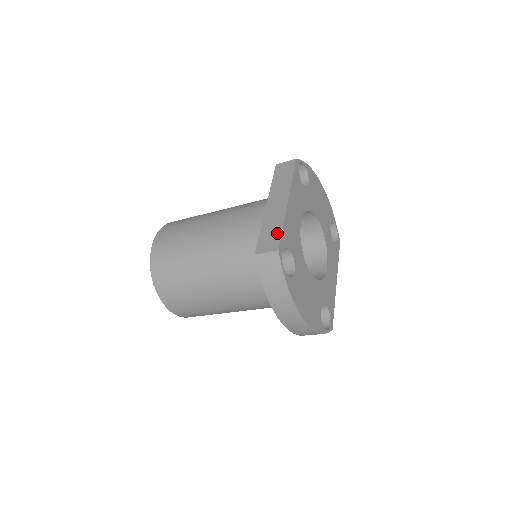
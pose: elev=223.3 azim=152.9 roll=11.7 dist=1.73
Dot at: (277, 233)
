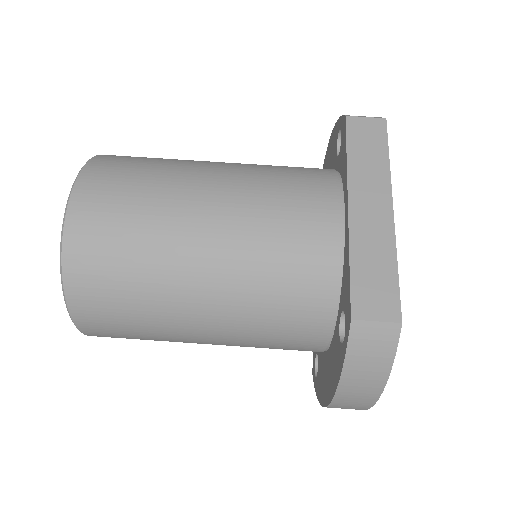
Dot at: (389, 280)
